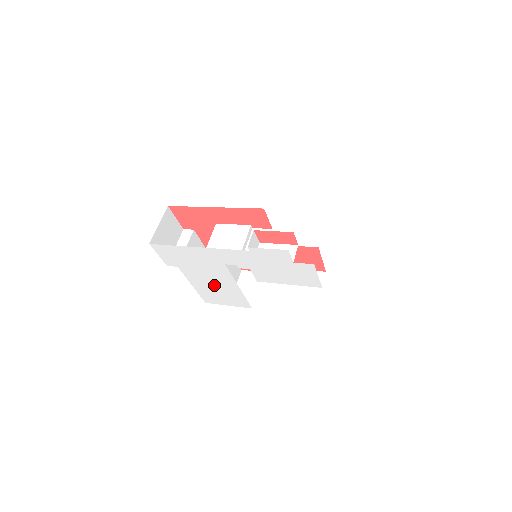
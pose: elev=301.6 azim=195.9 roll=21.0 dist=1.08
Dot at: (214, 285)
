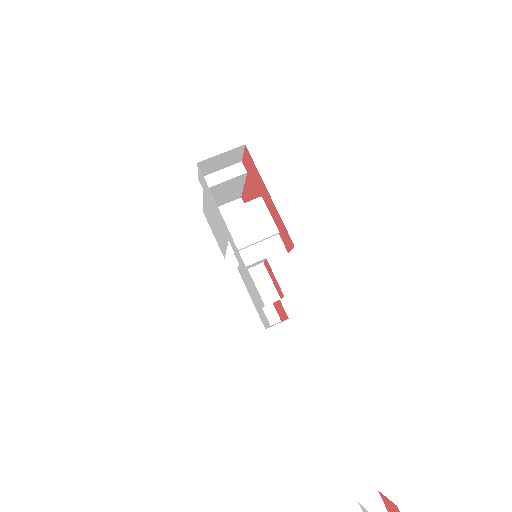
Dot at: (215, 225)
